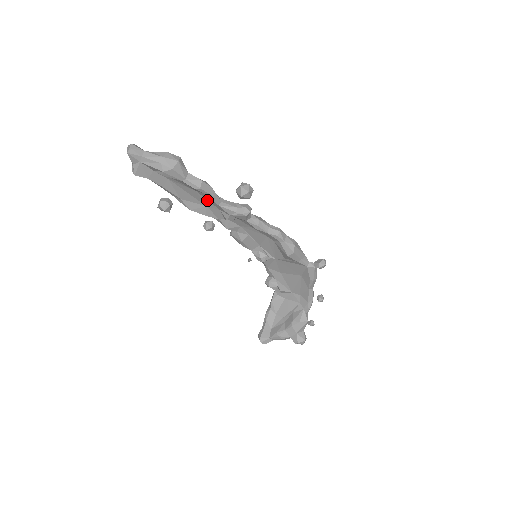
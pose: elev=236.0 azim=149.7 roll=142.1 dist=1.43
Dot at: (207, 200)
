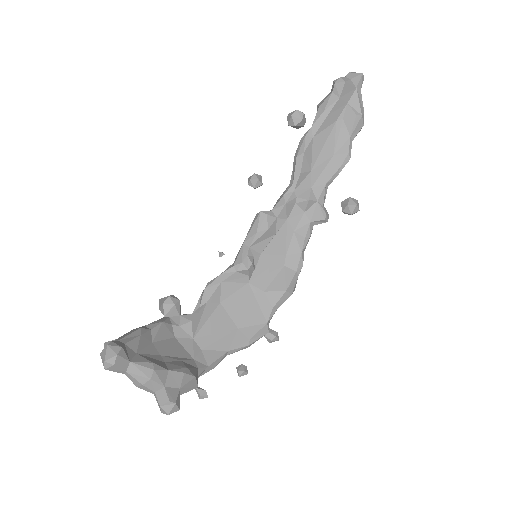
Dot at: (322, 170)
